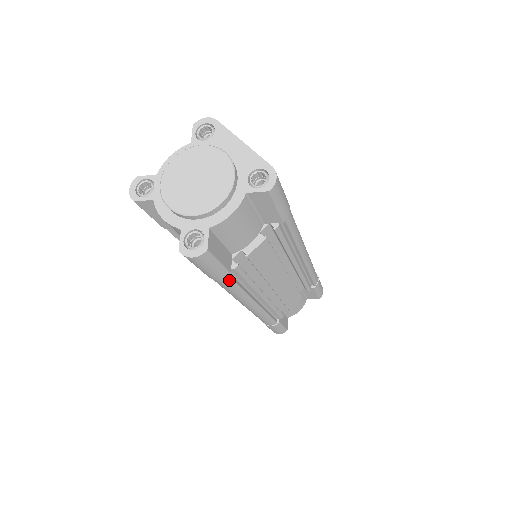
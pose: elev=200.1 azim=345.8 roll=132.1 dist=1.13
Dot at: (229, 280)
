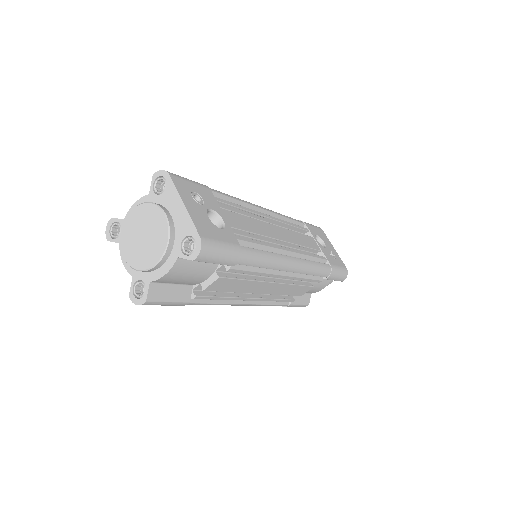
Dot at: (193, 304)
